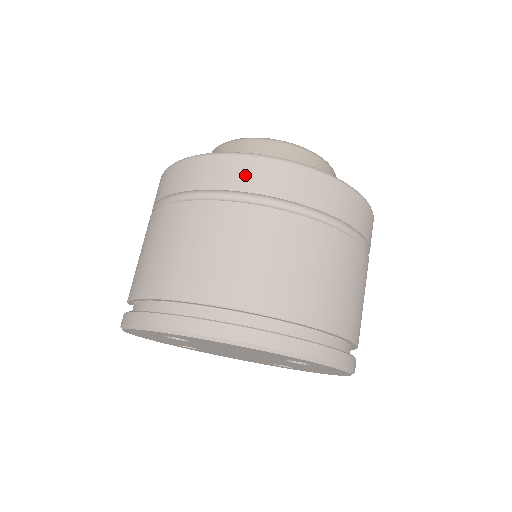
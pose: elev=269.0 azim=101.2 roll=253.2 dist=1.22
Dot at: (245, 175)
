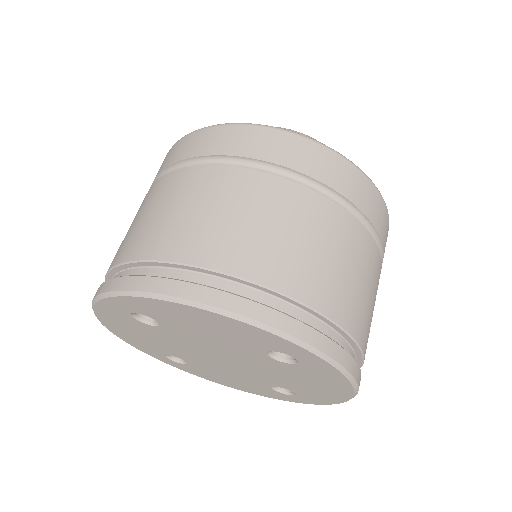
Dot at: (233, 141)
